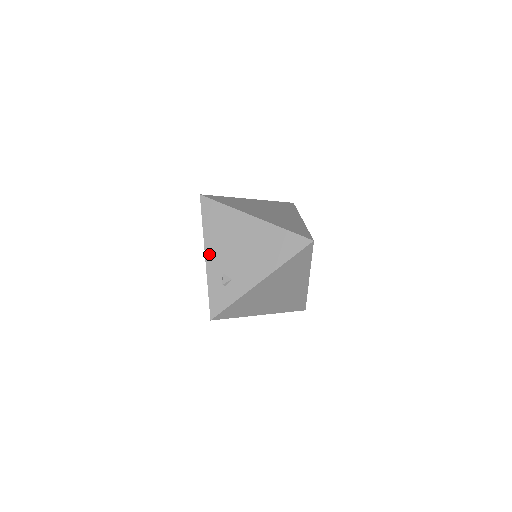
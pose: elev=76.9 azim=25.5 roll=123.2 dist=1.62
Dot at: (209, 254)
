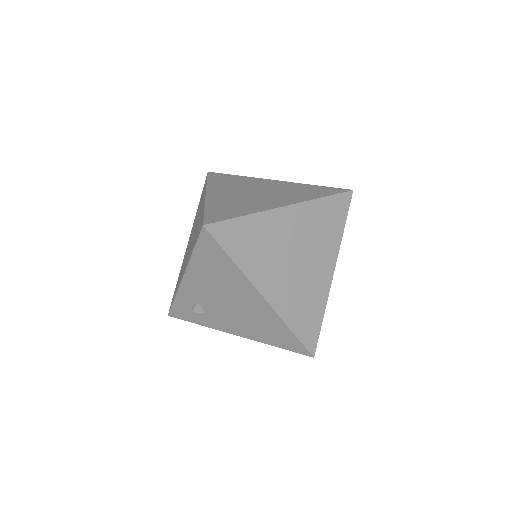
Dot at: (188, 280)
